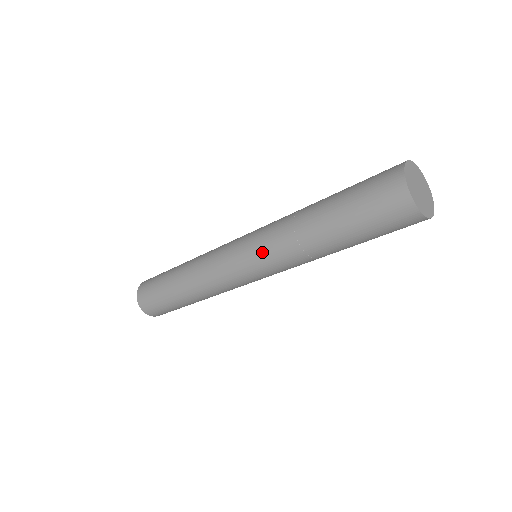
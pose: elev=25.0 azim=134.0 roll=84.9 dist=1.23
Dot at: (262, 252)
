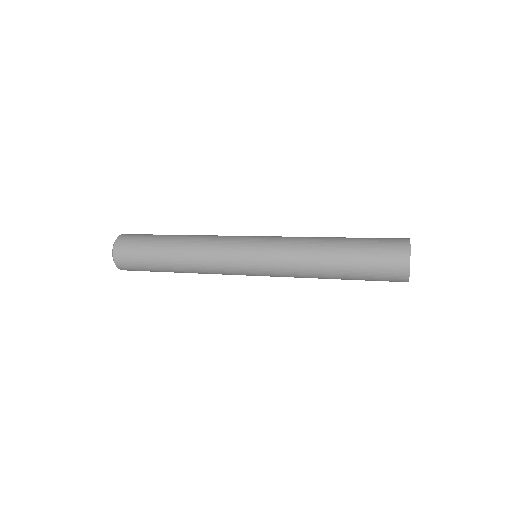
Dot at: (275, 273)
